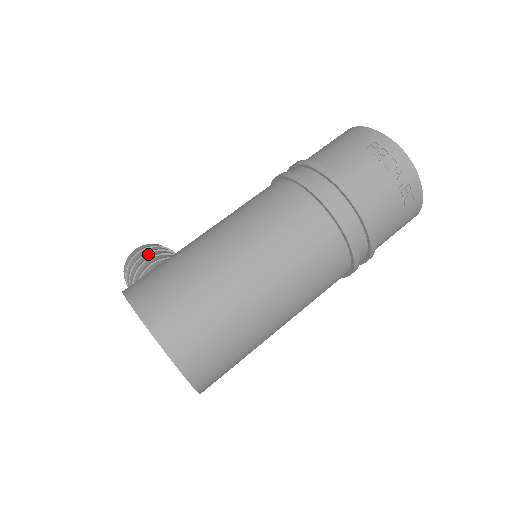
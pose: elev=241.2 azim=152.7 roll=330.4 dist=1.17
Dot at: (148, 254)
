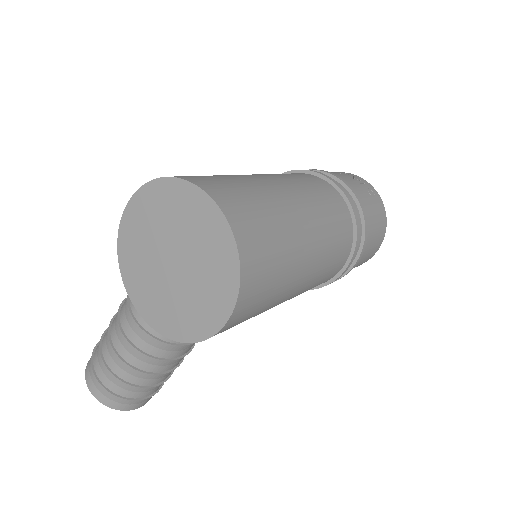
Dot at: occluded
